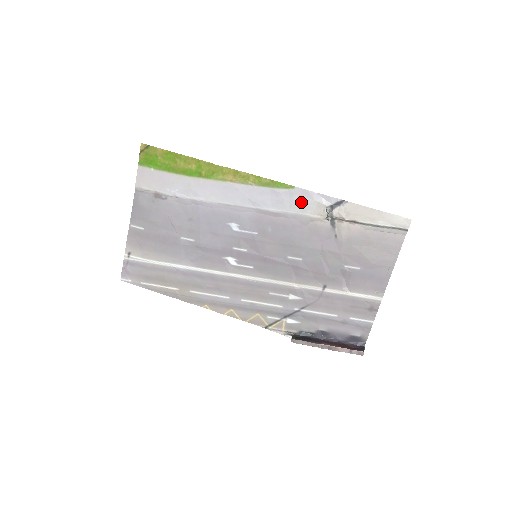
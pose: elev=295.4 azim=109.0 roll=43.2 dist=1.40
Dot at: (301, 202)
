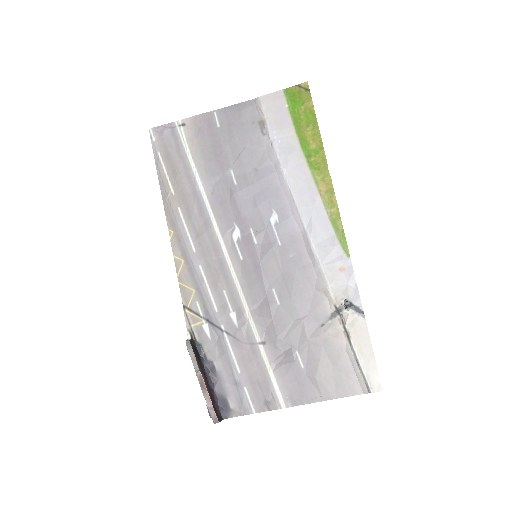
Dot at: (338, 272)
